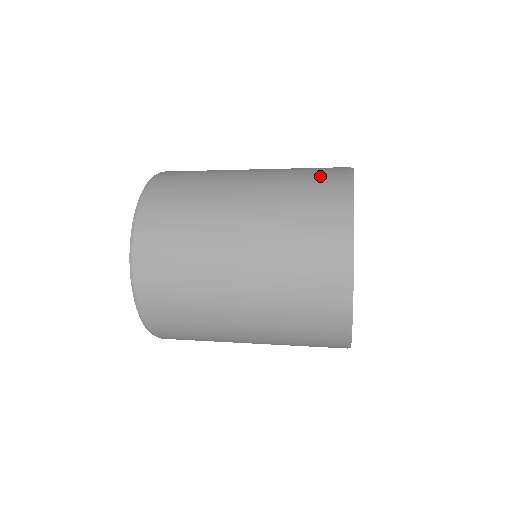
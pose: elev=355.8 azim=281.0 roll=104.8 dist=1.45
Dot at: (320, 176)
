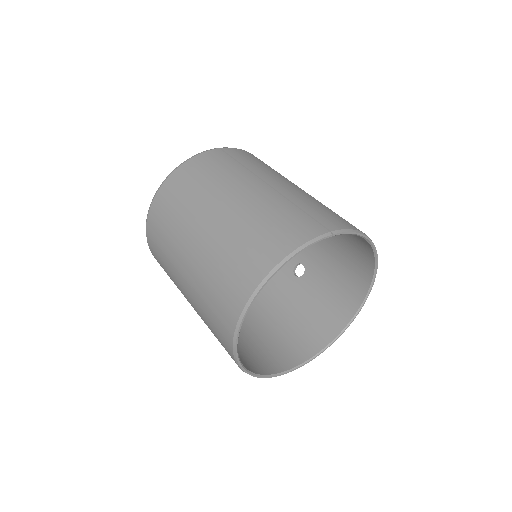
Dot at: (248, 258)
